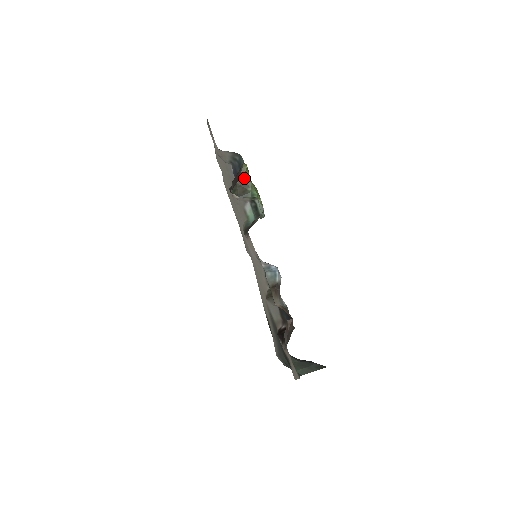
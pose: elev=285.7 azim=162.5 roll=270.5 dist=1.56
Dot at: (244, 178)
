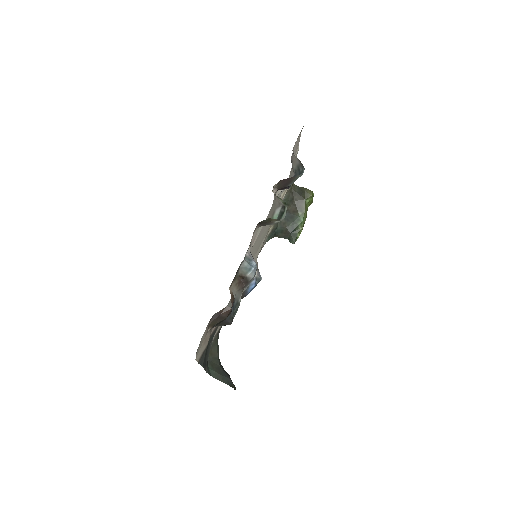
Dot at: (303, 202)
